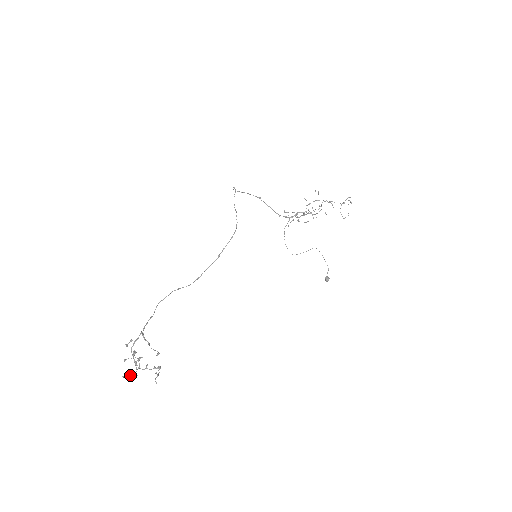
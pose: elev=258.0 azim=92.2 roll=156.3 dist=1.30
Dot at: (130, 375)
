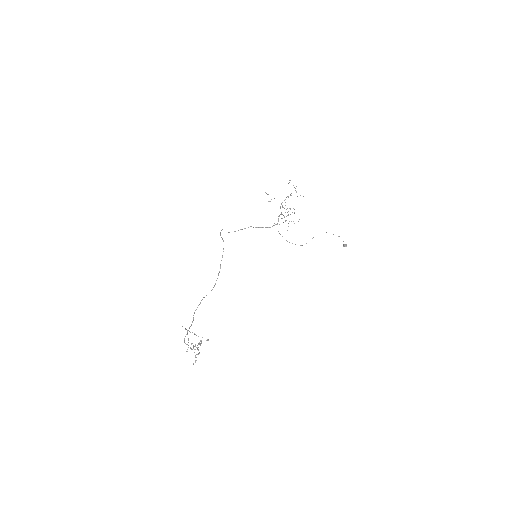
Dot at: (195, 360)
